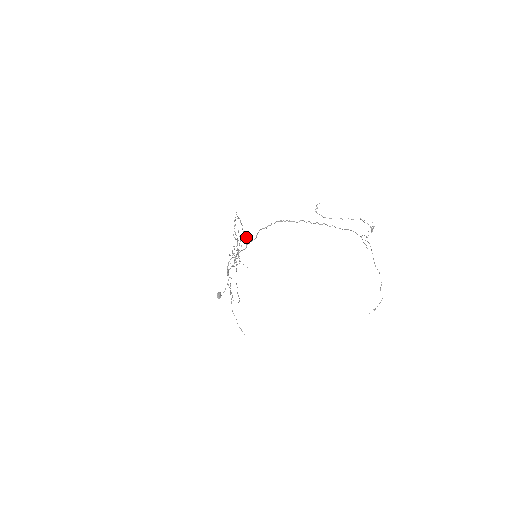
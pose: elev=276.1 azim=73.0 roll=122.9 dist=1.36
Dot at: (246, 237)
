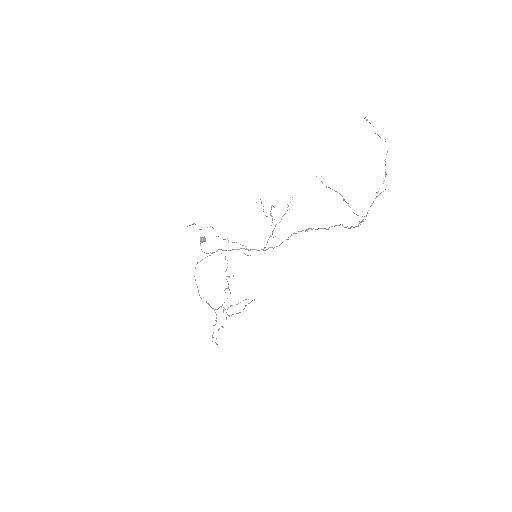
Dot at: occluded
